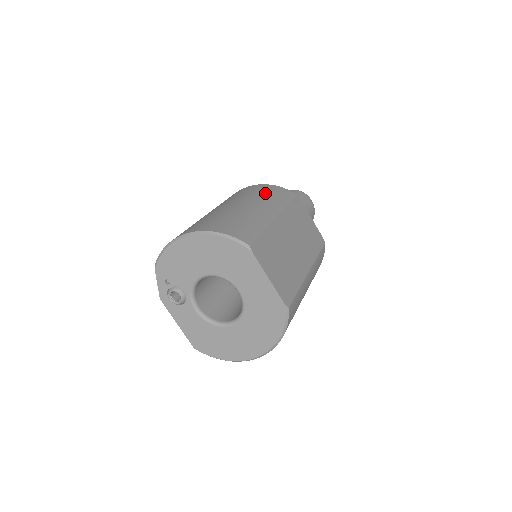
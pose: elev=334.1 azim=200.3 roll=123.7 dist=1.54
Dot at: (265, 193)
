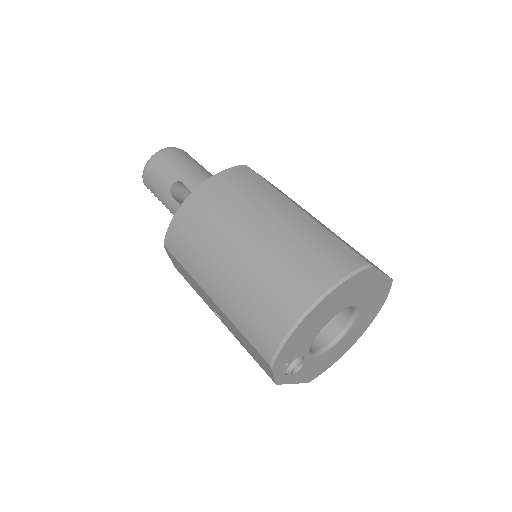
Dot at: (242, 191)
